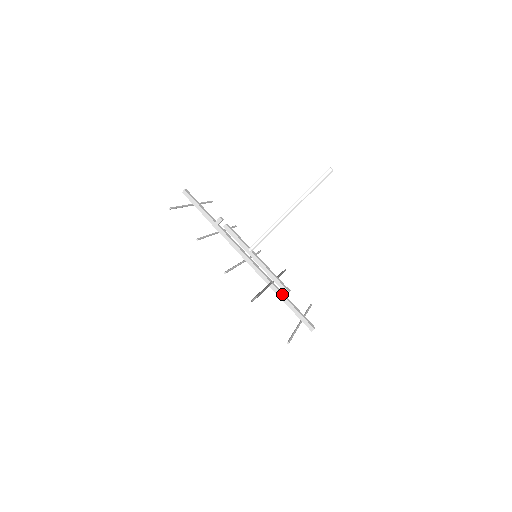
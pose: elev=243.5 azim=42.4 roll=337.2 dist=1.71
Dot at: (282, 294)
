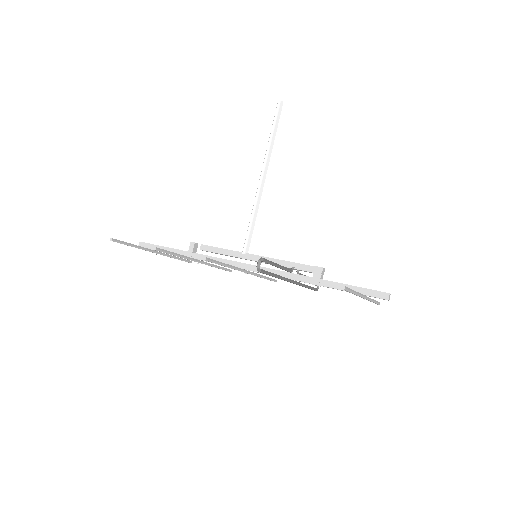
Dot at: (315, 277)
